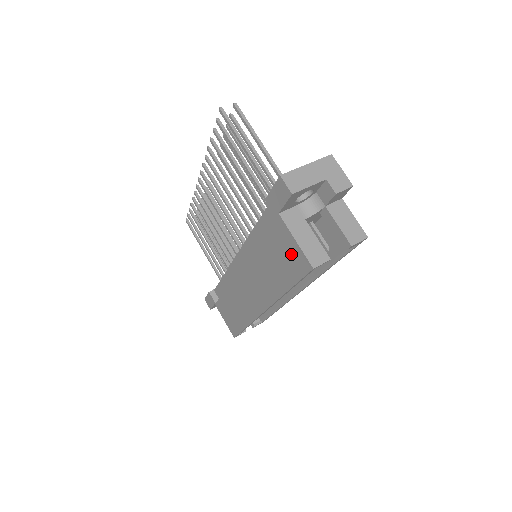
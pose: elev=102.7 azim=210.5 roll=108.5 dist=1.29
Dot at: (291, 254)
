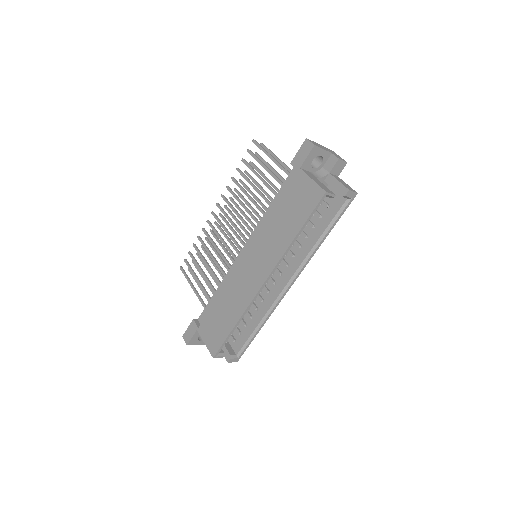
Dot at: (306, 194)
